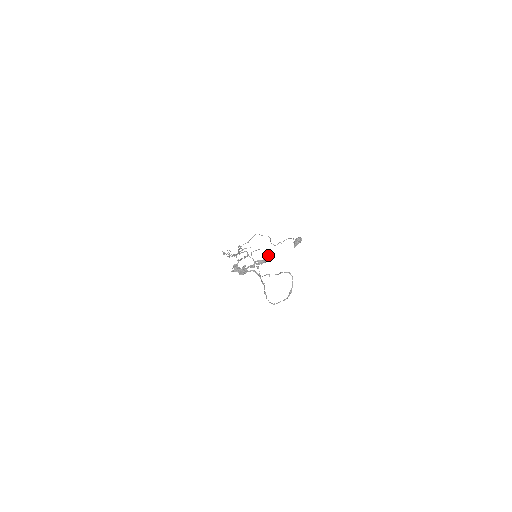
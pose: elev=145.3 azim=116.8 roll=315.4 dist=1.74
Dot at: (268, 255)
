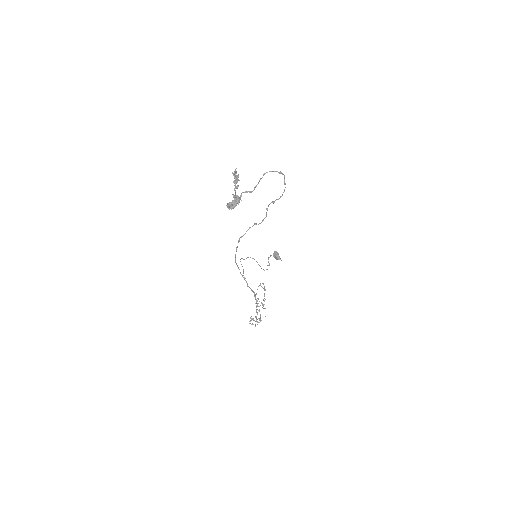
Dot at: (234, 172)
